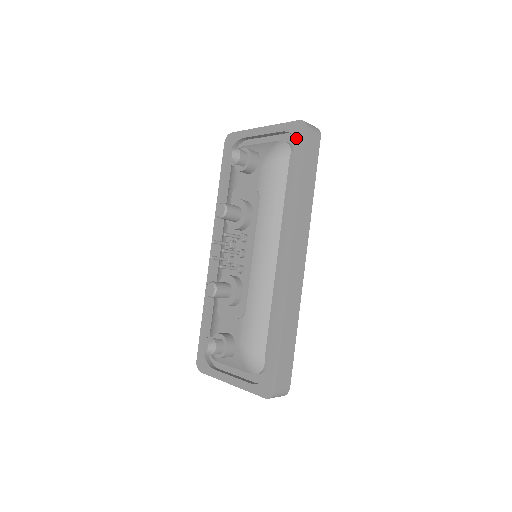
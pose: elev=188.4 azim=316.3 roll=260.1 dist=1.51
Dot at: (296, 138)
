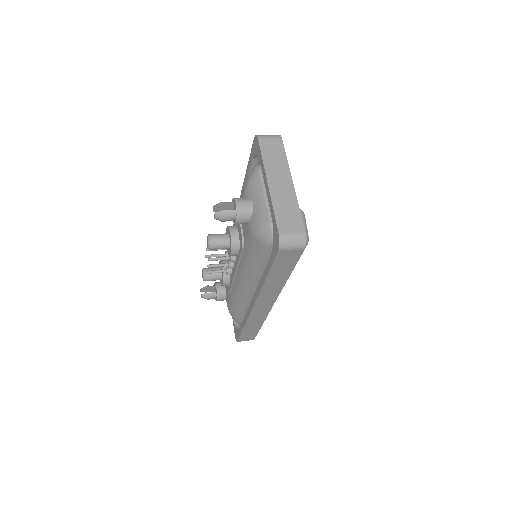
Dot at: (273, 242)
